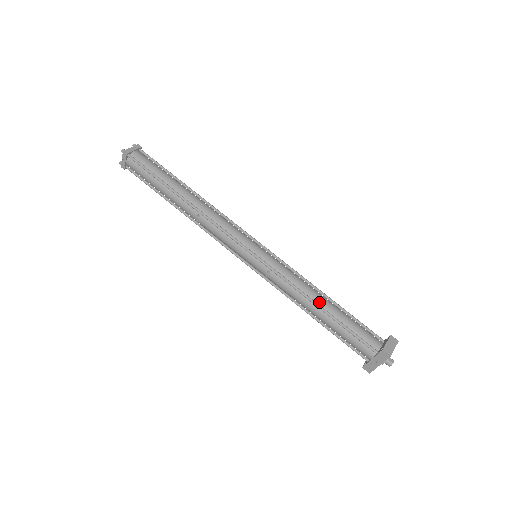
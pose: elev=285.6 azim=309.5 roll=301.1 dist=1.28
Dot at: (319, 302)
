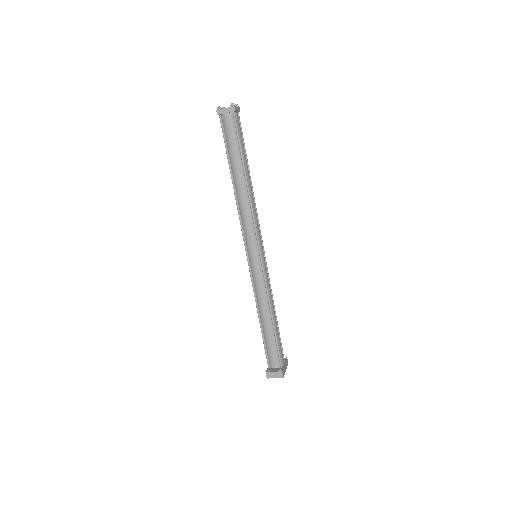
Dot at: (262, 317)
